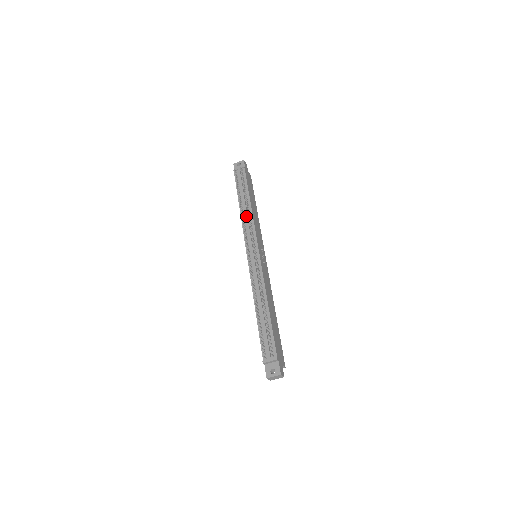
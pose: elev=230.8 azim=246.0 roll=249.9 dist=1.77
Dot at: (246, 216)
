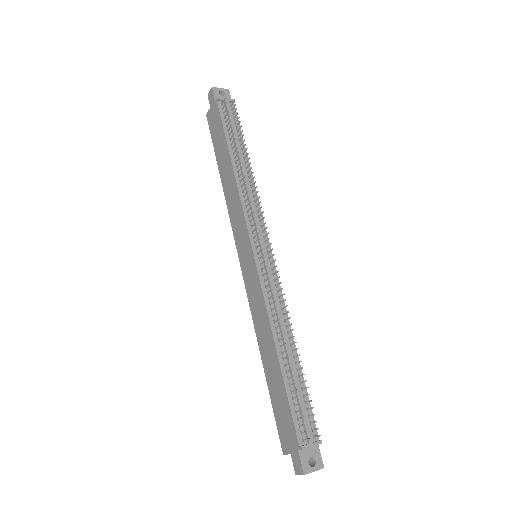
Dot at: (248, 186)
